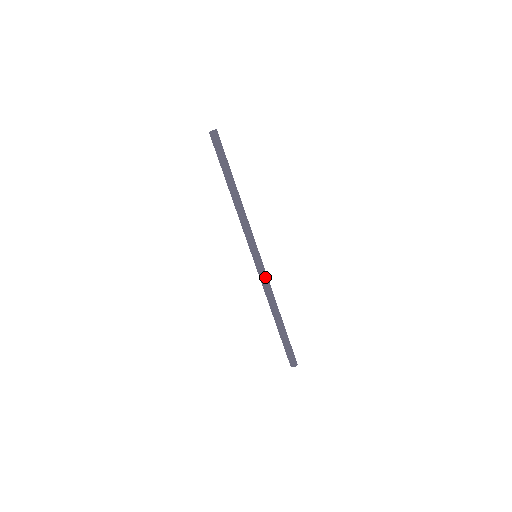
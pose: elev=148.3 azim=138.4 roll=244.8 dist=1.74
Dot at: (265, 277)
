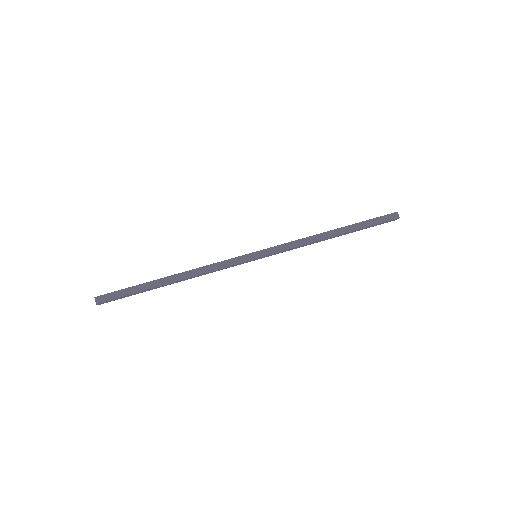
Dot at: (284, 248)
